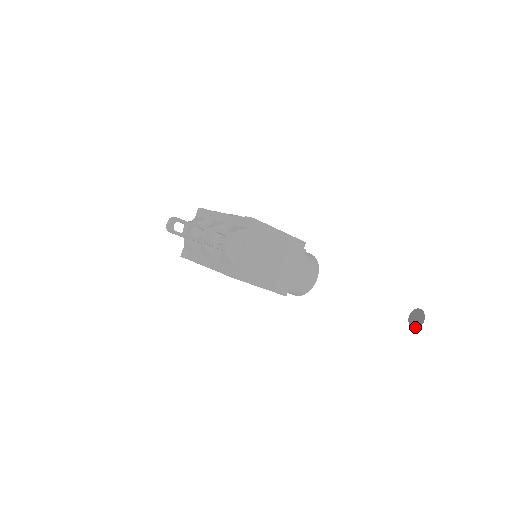
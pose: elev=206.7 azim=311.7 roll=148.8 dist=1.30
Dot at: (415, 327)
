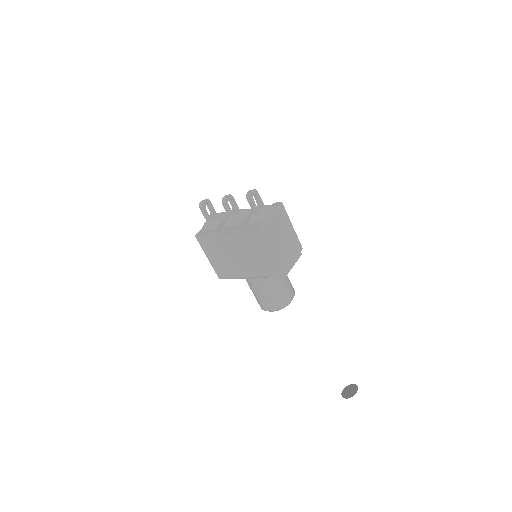
Dot at: (348, 397)
